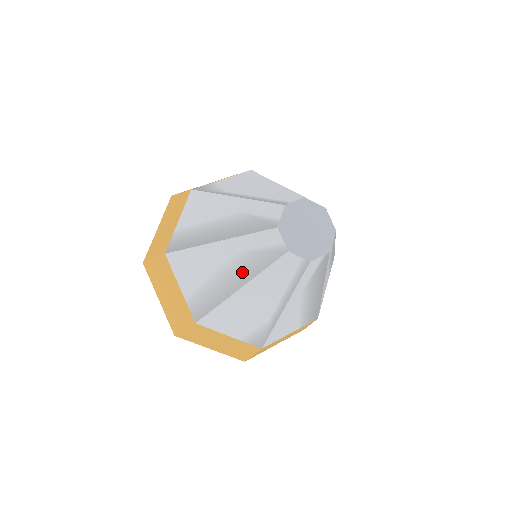
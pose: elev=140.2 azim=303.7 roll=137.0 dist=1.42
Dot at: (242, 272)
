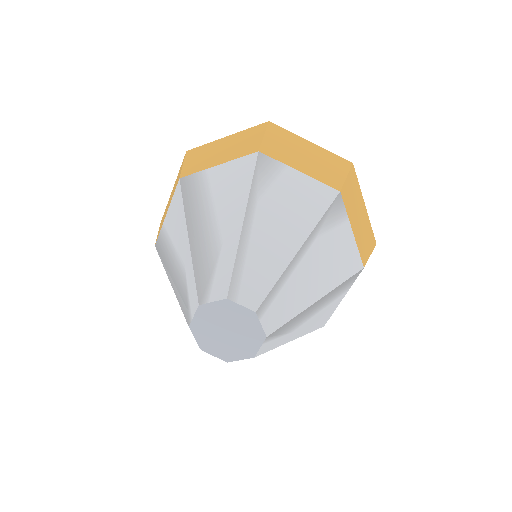
Dot at: (177, 279)
